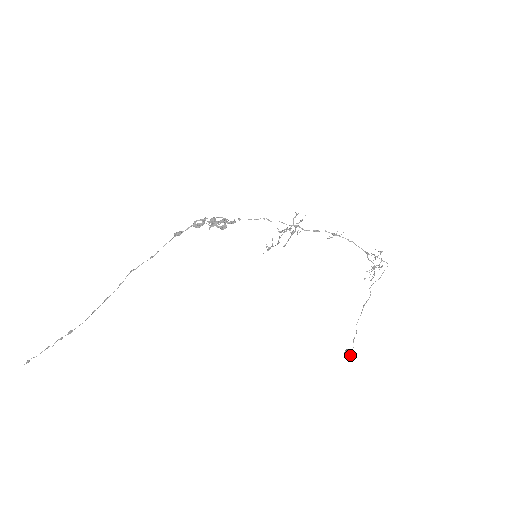
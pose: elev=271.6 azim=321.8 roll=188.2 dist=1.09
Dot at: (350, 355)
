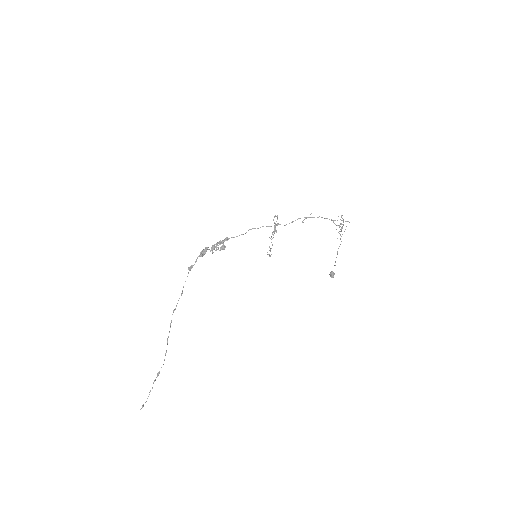
Dot at: occluded
